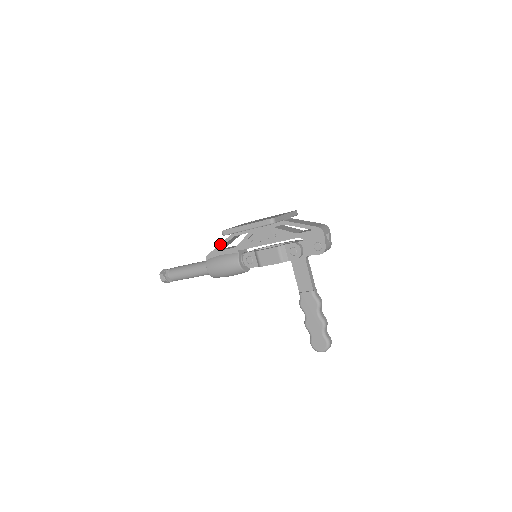
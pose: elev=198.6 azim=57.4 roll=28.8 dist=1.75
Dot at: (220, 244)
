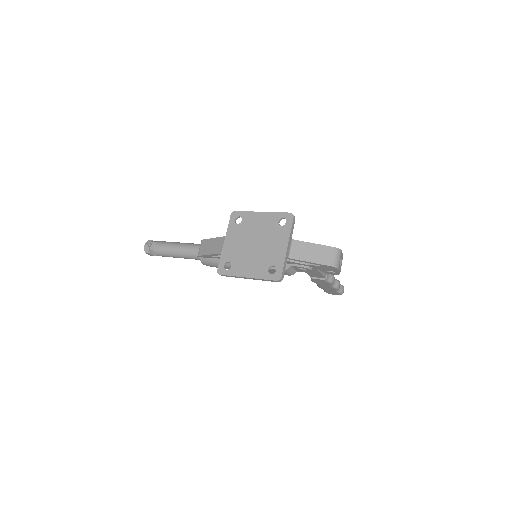
Dot at: (212, 255)
